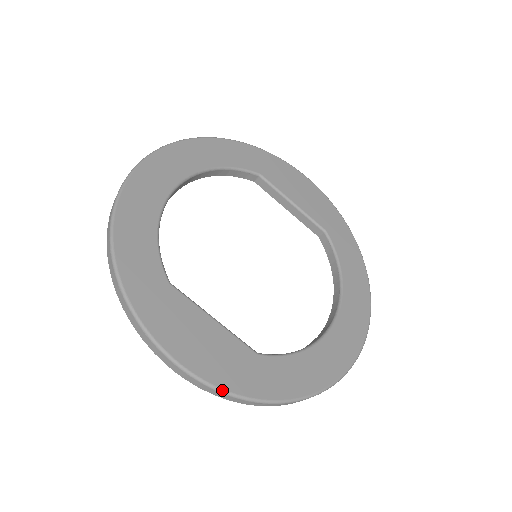
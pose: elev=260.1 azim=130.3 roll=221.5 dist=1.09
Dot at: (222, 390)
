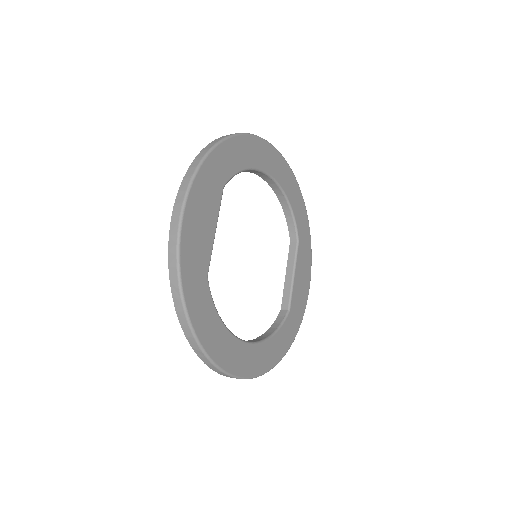
Dot at: (179, 252)
